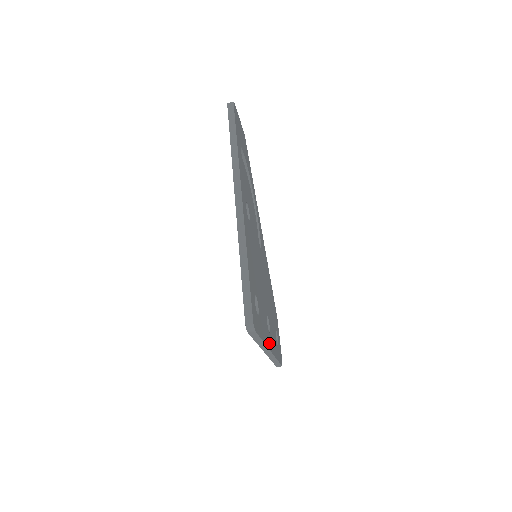
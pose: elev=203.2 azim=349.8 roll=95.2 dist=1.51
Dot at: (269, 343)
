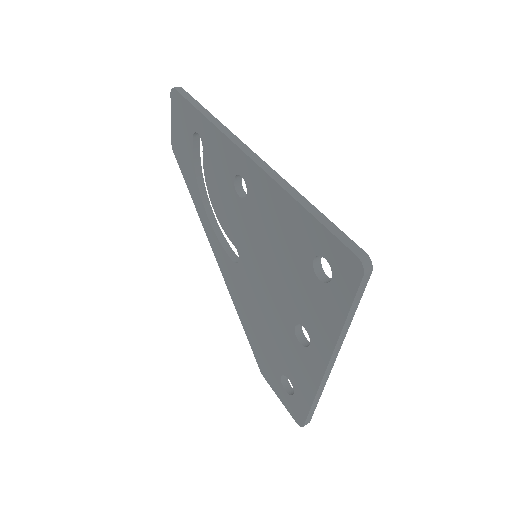
Dot at: occluded
